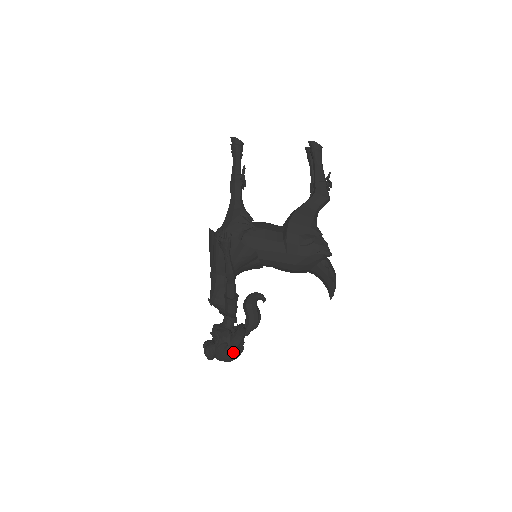
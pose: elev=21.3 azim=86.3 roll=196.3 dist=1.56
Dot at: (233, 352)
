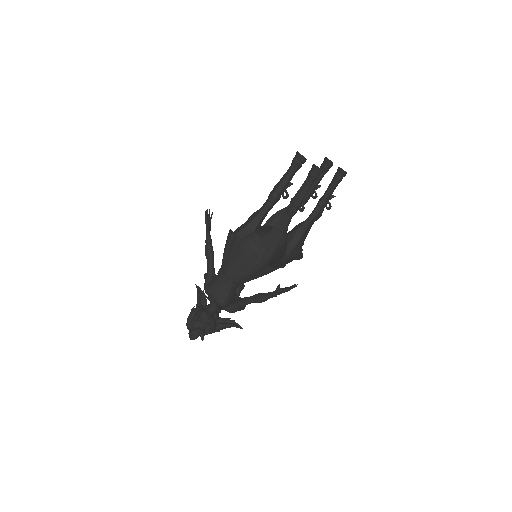
Dot at: occluded
